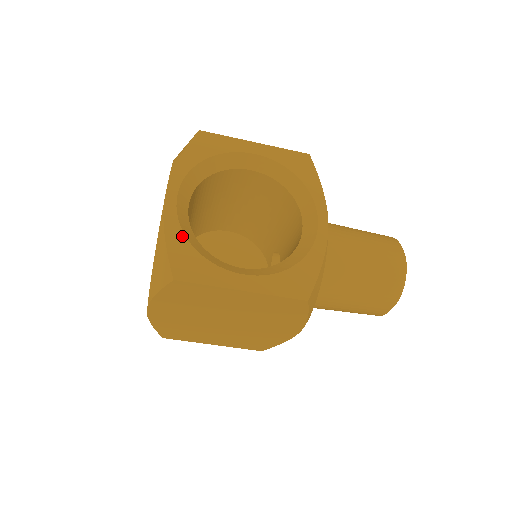
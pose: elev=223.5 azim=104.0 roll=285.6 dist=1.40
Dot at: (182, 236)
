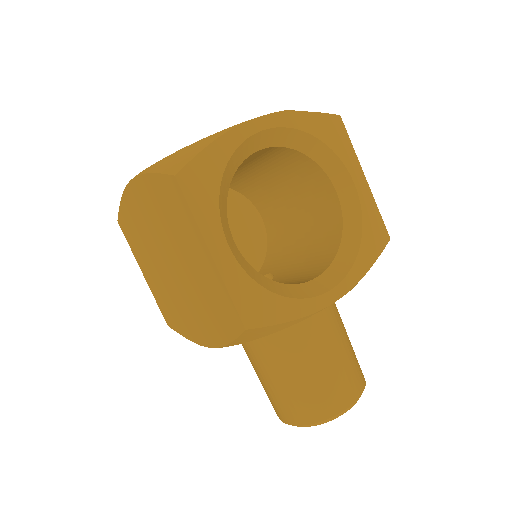
Dot at: (226, 158)
